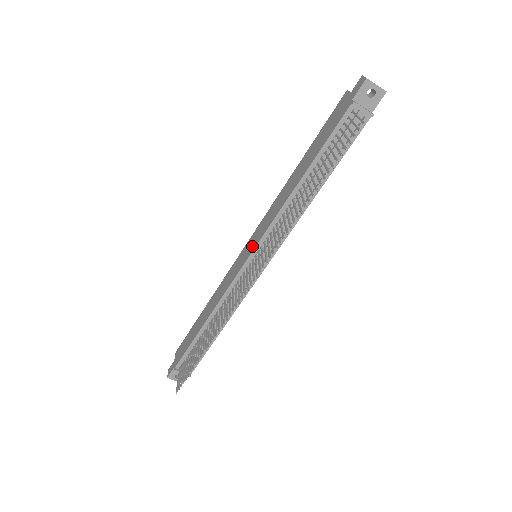
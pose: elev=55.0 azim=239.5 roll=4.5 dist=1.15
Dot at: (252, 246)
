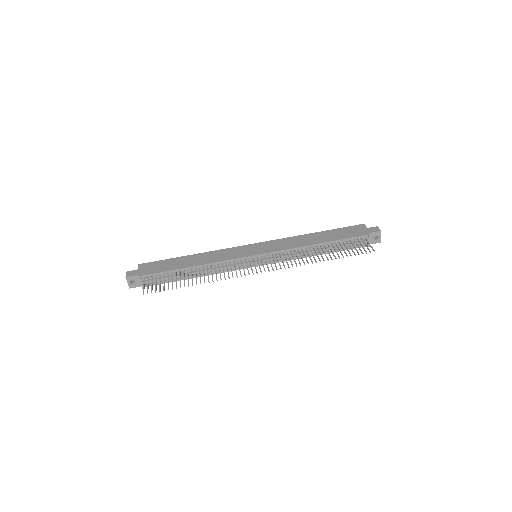
Dot at: (261, 250)
